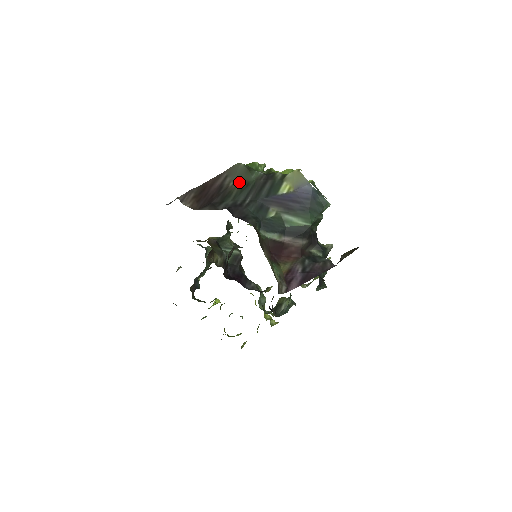
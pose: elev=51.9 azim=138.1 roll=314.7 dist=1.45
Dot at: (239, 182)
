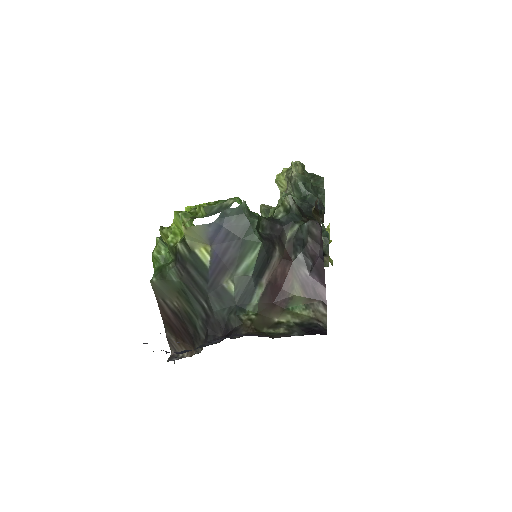
Dot at: (176, 296)
